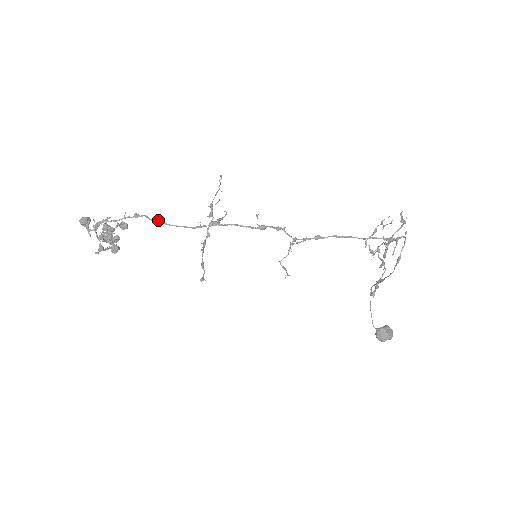
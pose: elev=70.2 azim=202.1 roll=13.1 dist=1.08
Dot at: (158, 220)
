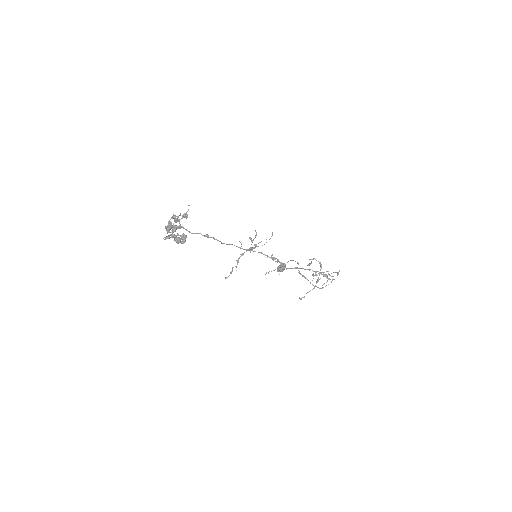
Dot at: occluded
